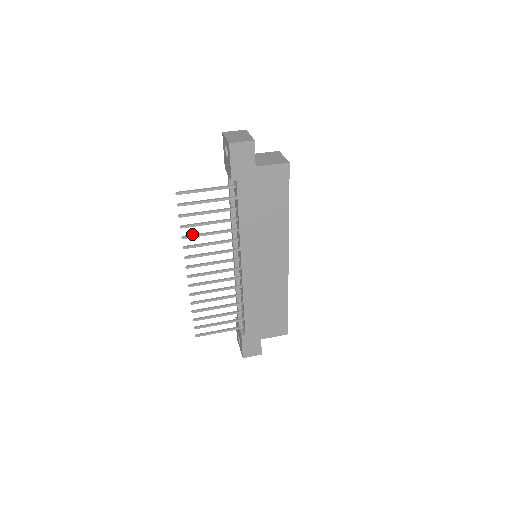
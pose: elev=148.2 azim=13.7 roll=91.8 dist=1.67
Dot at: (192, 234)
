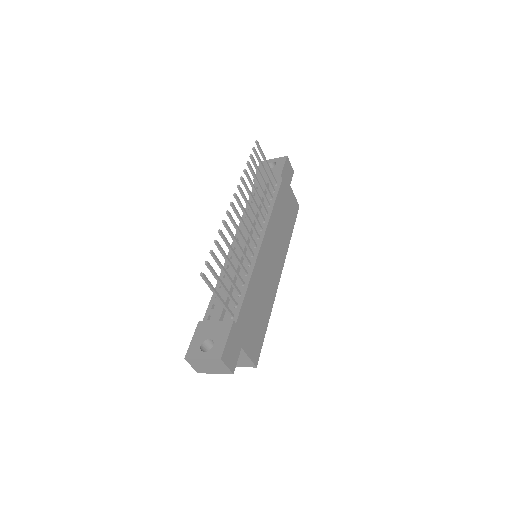
Dot at: (248, 177)
